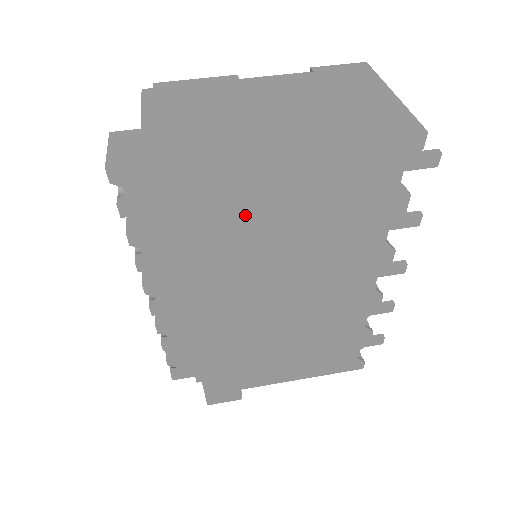
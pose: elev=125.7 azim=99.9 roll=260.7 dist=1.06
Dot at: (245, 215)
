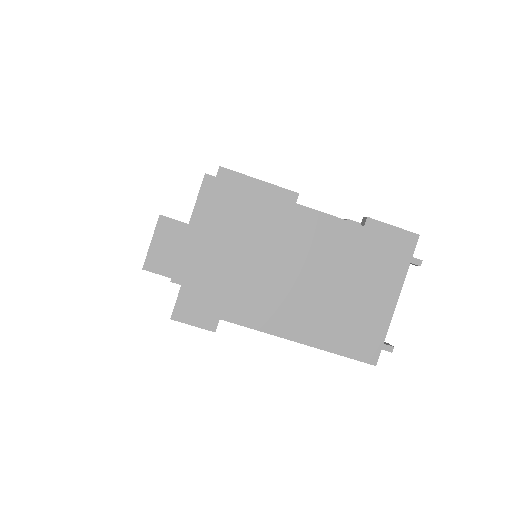
Dot at: occluded
